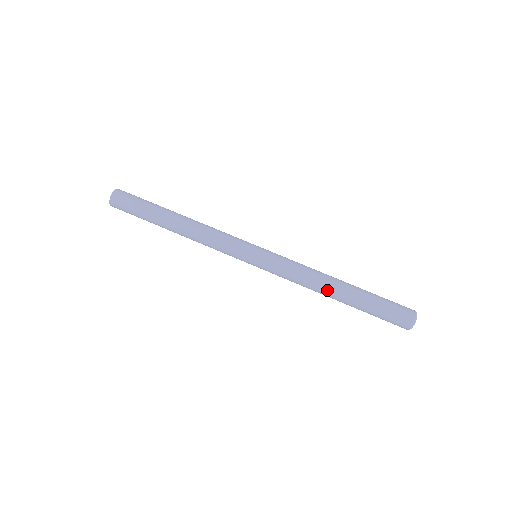
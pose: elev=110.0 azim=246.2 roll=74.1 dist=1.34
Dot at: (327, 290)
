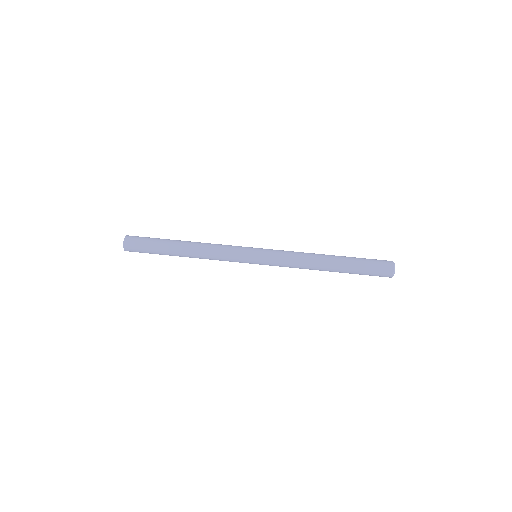
Dot at: (320, 267)
